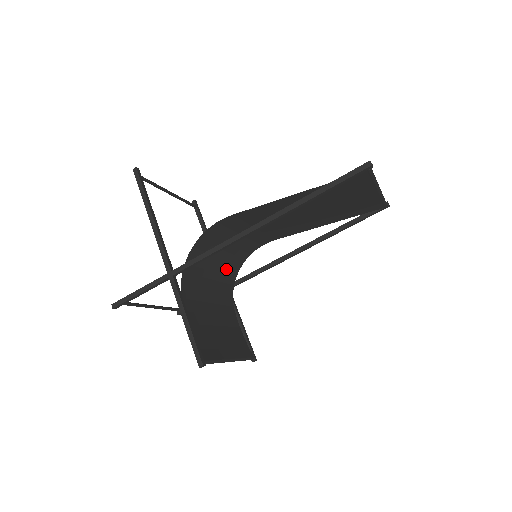
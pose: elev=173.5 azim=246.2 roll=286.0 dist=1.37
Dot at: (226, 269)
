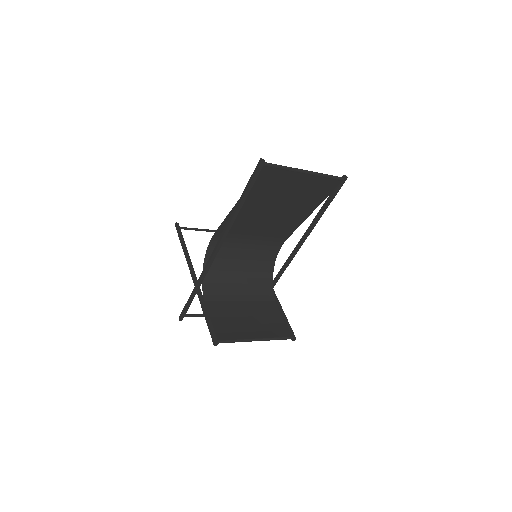
Dot at: (255, 273)
